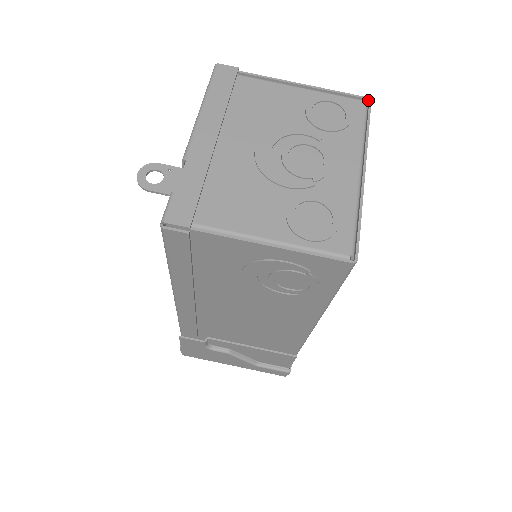
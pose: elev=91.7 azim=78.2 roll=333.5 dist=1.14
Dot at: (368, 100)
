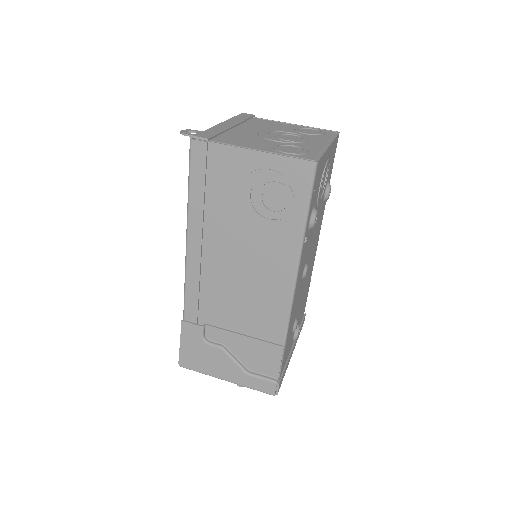
Dot at: (337, 132)
